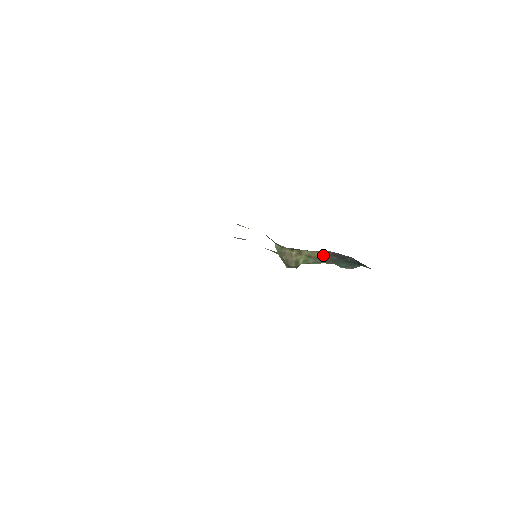
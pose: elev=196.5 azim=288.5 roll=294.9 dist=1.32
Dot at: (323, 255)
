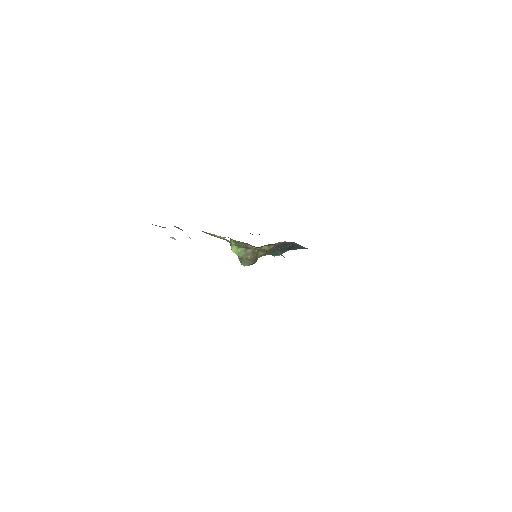
Dot at: (273, 247)
